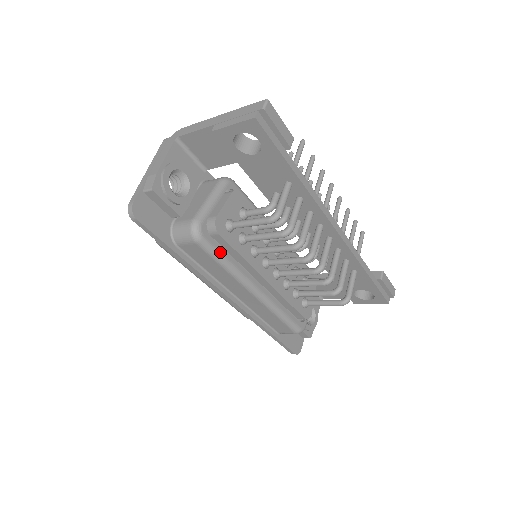
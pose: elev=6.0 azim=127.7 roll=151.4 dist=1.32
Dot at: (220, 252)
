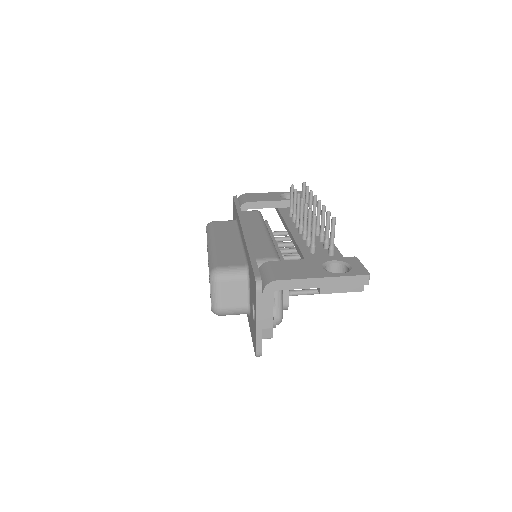
Dot at: occluded
